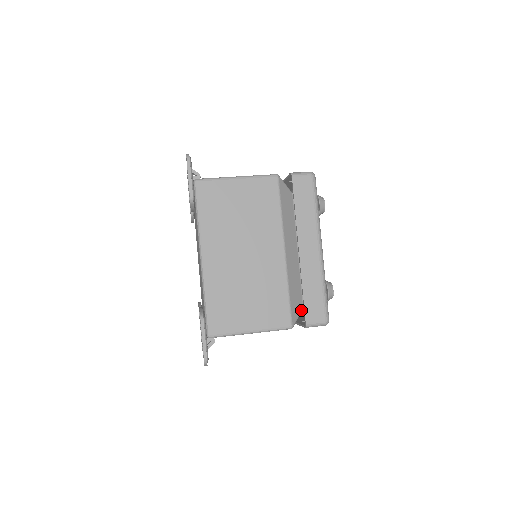
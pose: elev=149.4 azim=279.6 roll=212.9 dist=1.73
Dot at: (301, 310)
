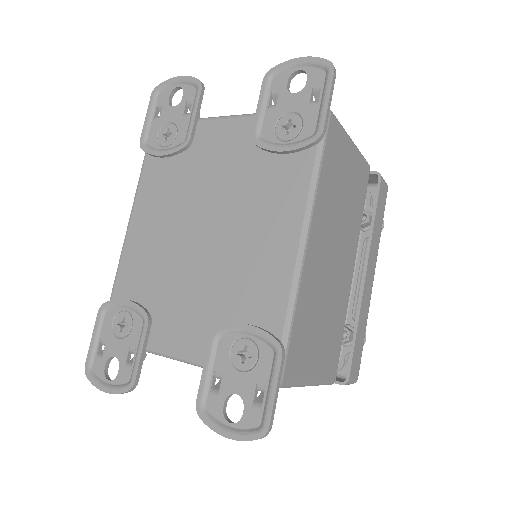
Dot at: occluded
